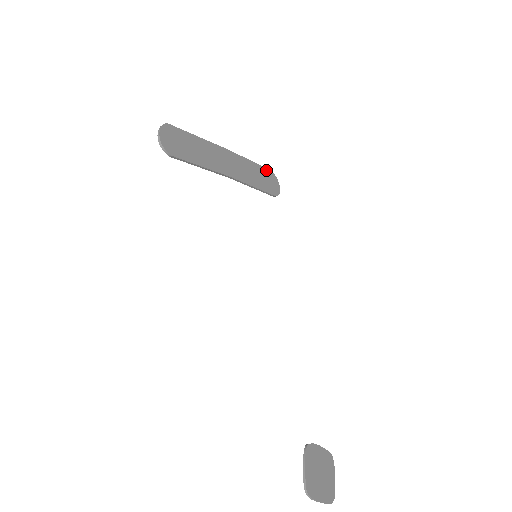
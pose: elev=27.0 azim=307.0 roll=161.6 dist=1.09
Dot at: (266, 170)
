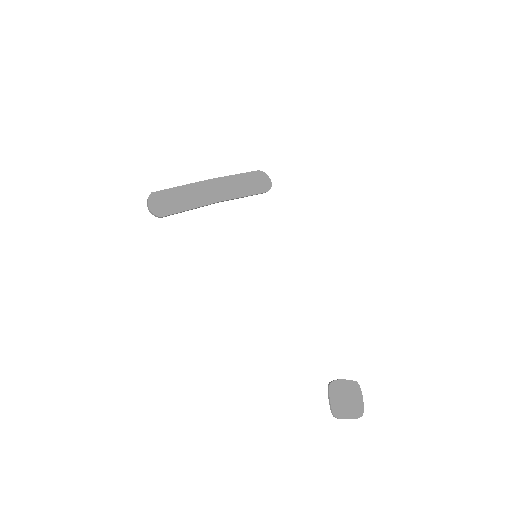
Dot at: (253, 173)
